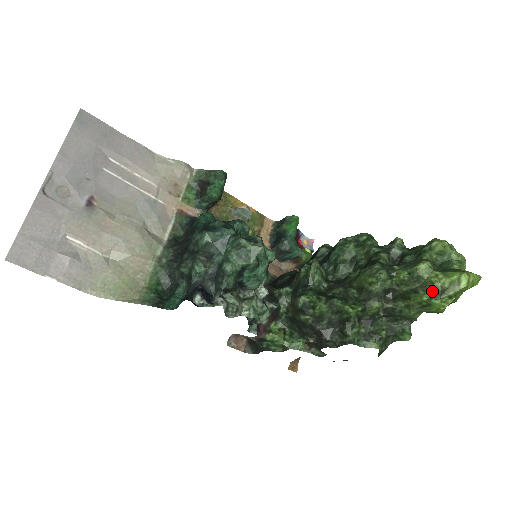
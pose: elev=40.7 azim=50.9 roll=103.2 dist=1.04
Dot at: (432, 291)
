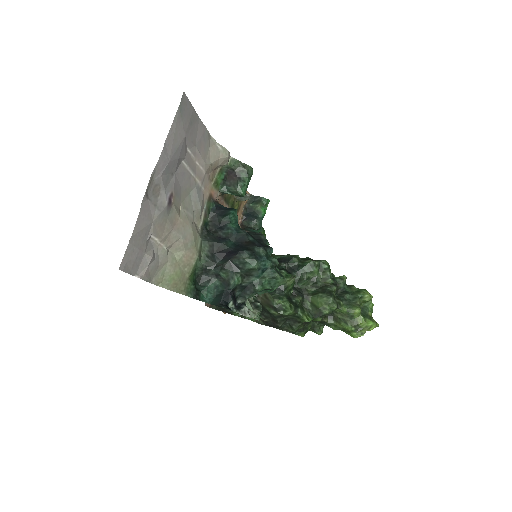
Dot at: (355, 327)
